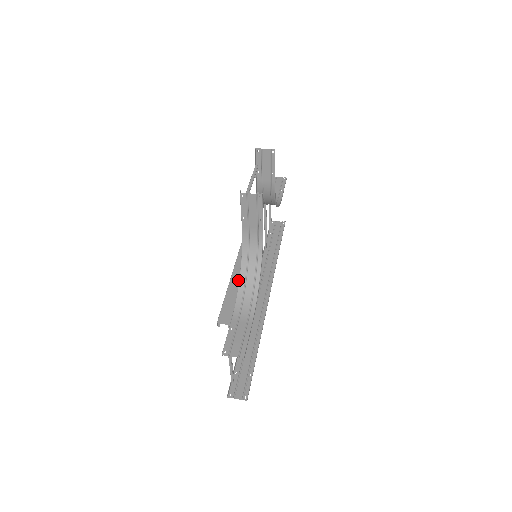
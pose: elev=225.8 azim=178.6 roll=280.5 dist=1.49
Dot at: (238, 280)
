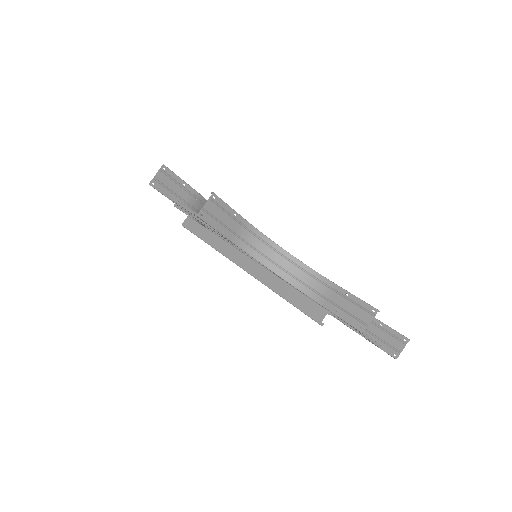
Dot at: (278, 282)
